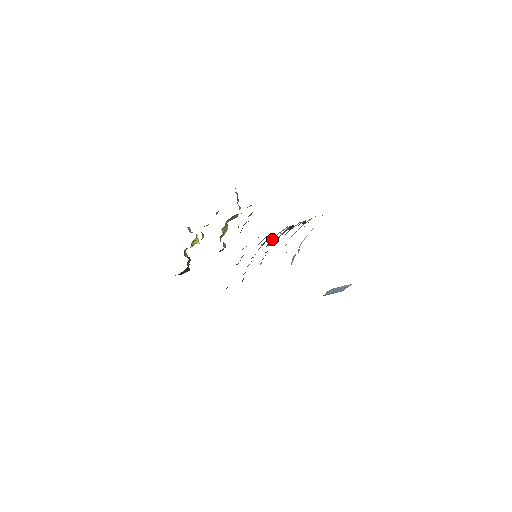
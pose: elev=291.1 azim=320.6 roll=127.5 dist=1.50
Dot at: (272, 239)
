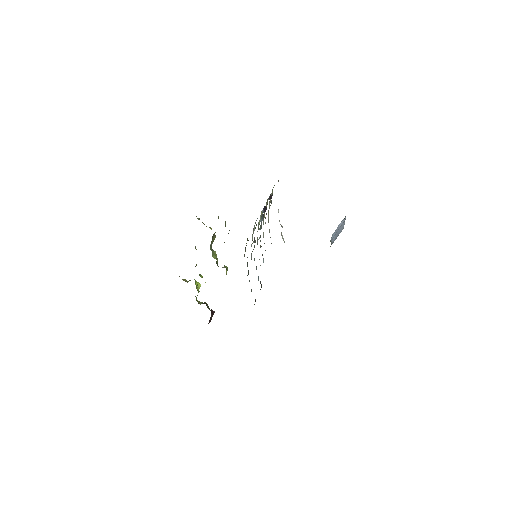
Dot at: (257, 231)
